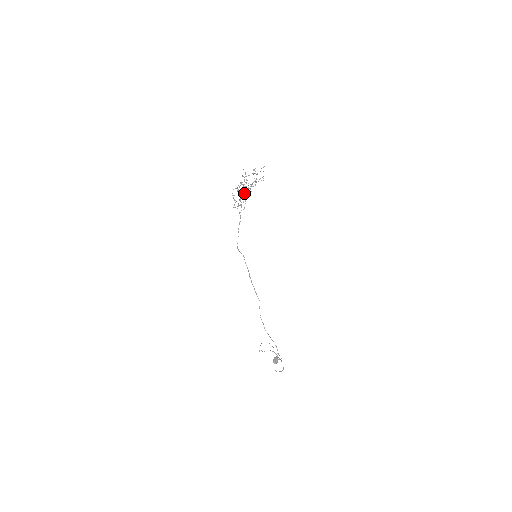
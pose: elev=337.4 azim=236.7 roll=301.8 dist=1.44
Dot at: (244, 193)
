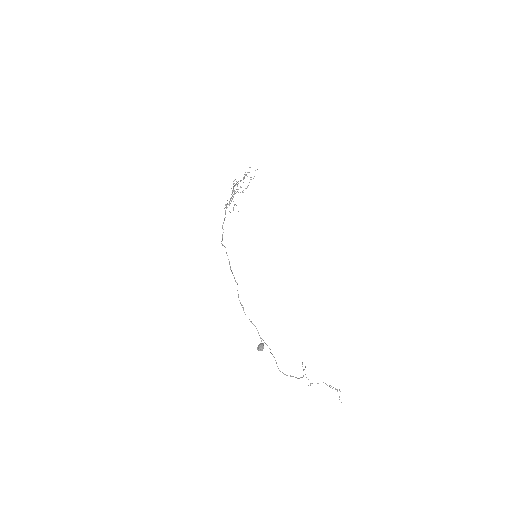
Dot at: occluded
